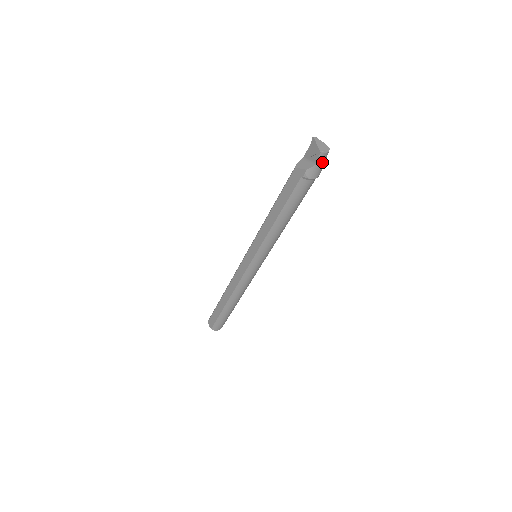
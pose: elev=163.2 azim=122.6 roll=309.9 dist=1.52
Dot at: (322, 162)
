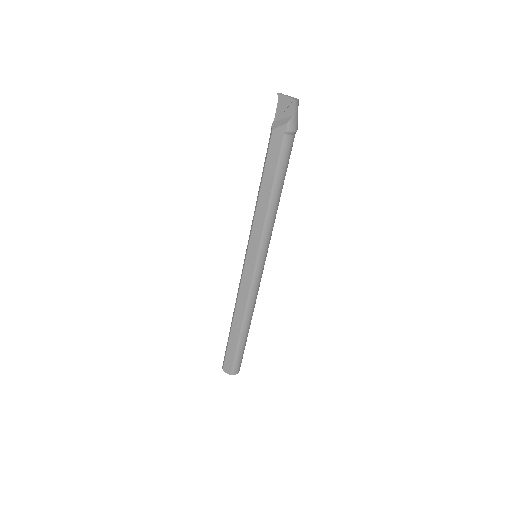
Dot at: (297, 111)
